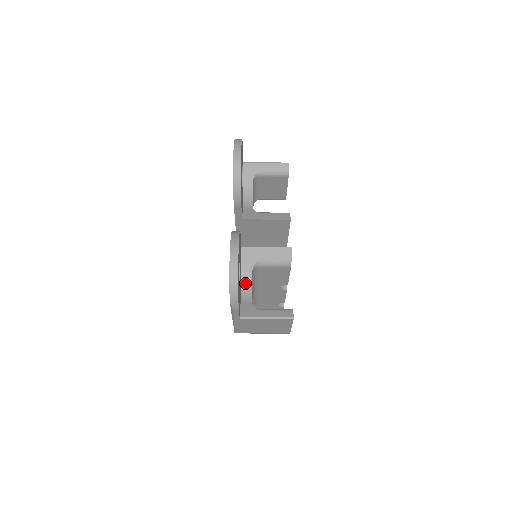
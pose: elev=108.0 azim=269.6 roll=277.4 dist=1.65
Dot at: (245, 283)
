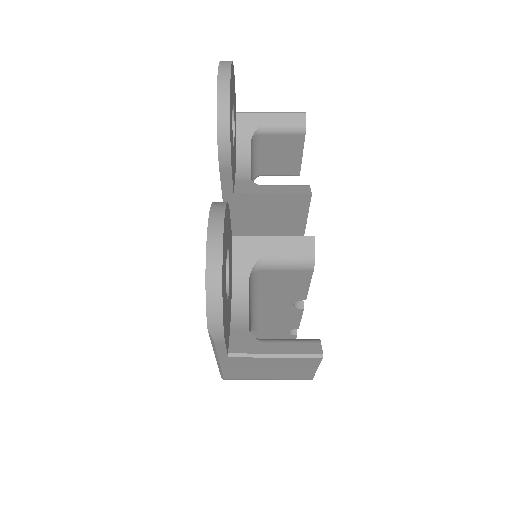
Dot at: (238, 296)
